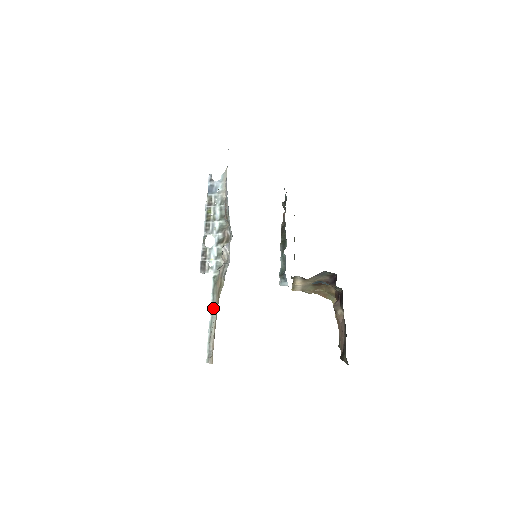
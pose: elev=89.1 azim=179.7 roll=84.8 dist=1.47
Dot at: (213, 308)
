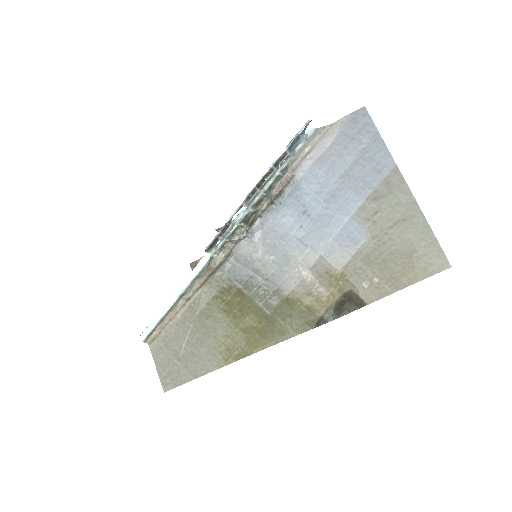
Dot at: (186, 292)
